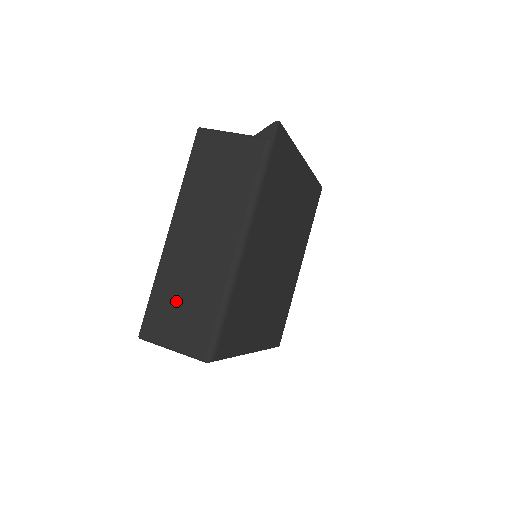
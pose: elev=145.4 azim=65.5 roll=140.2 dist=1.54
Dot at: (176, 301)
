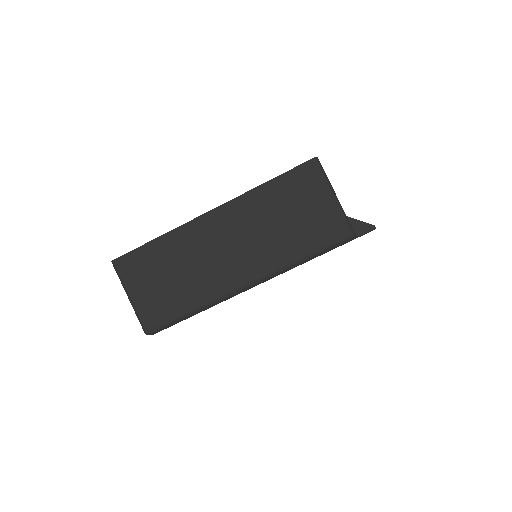
Dot at: (164, 269)
